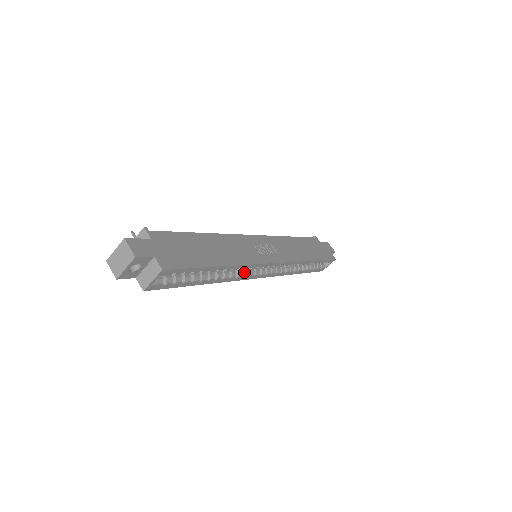
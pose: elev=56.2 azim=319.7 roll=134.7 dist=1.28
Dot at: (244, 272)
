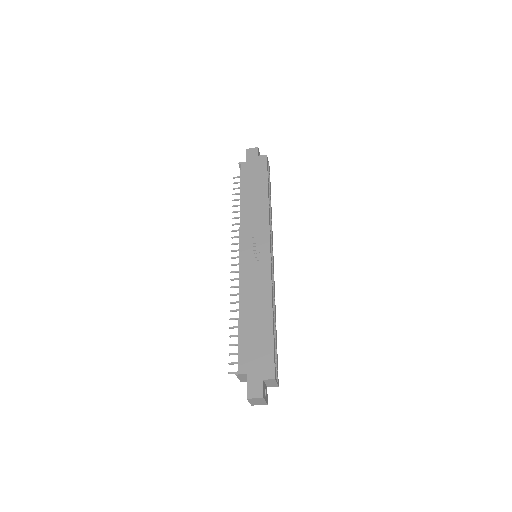
Dot at: occluded
